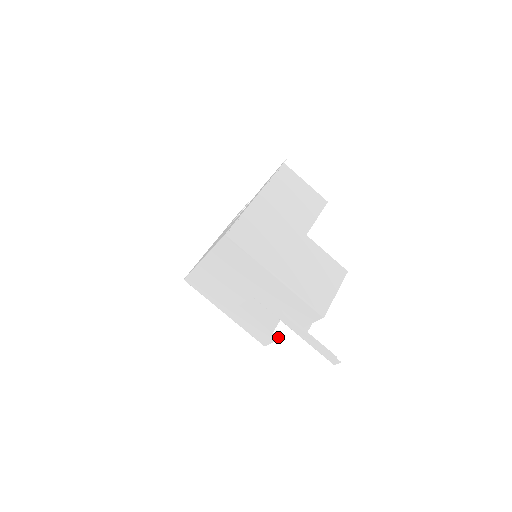
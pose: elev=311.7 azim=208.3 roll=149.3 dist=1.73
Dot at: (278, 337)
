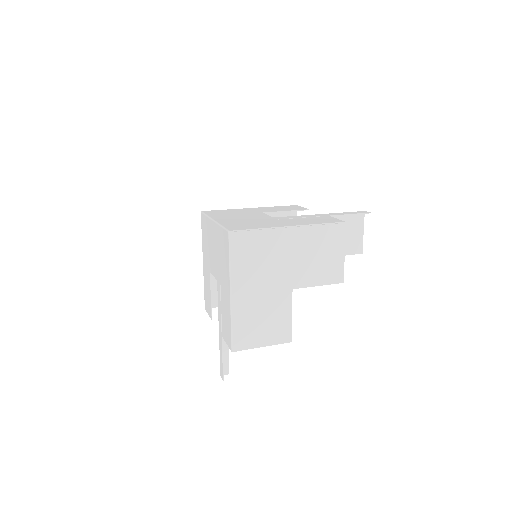
Dot at: occluded
